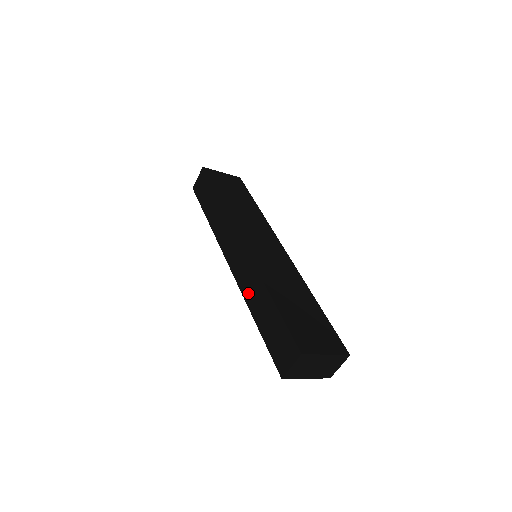
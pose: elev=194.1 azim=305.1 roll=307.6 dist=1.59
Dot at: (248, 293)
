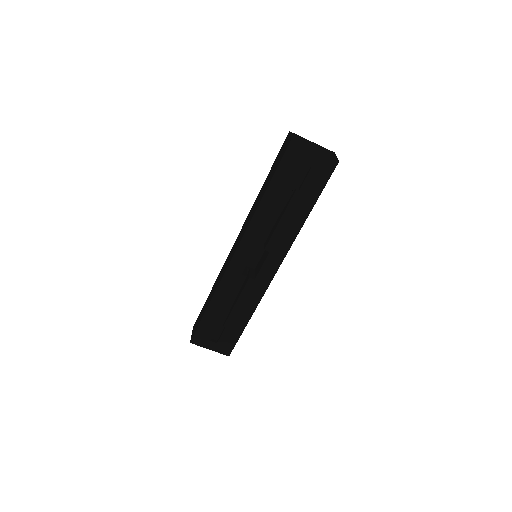
Dot at: (253, 212)
